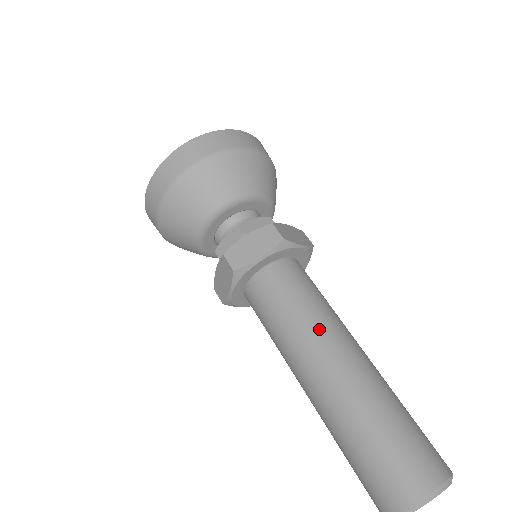
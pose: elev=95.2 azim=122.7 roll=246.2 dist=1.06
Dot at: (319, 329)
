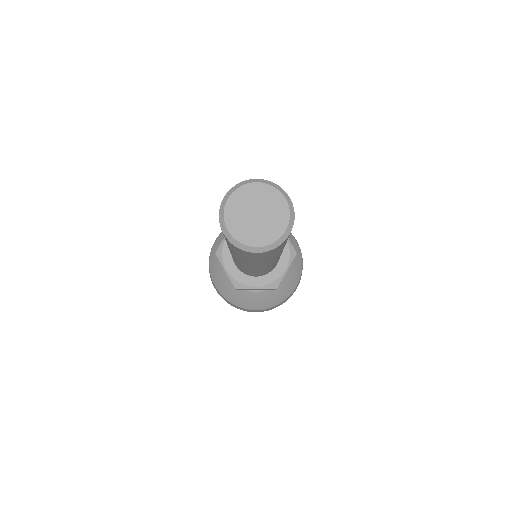
Dot at: occluded
